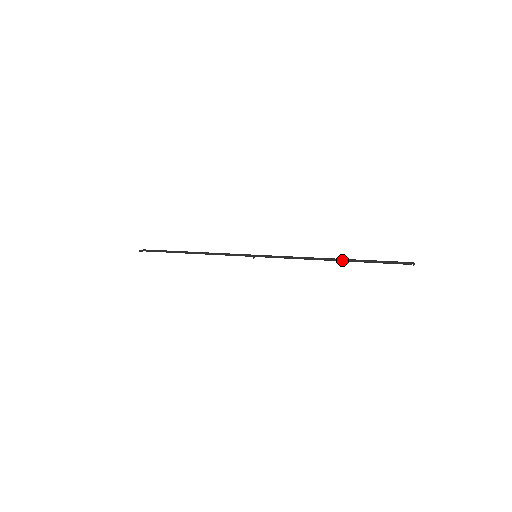
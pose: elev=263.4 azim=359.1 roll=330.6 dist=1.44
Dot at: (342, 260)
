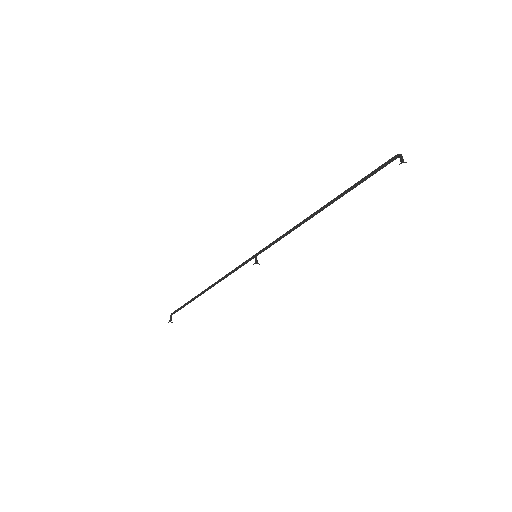
Dot at: occluded
